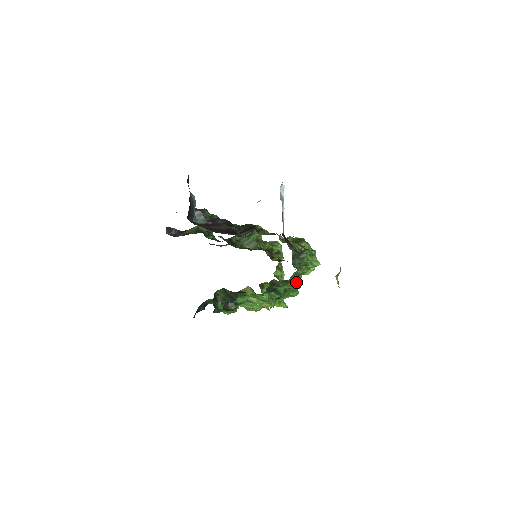
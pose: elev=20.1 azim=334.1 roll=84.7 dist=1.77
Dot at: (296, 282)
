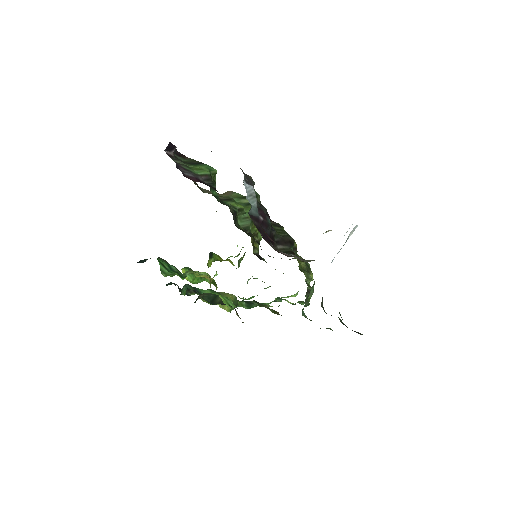
Dot at: (271, 302)
